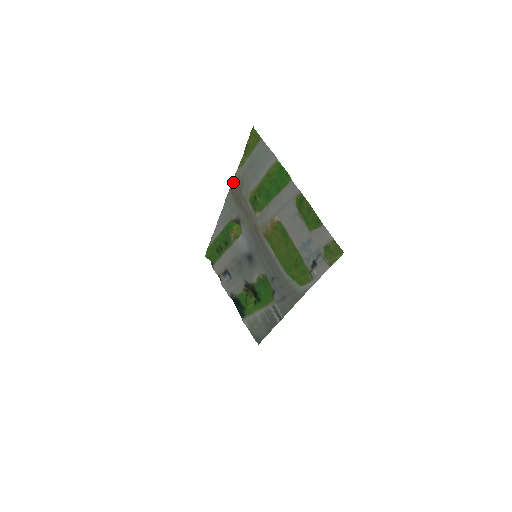
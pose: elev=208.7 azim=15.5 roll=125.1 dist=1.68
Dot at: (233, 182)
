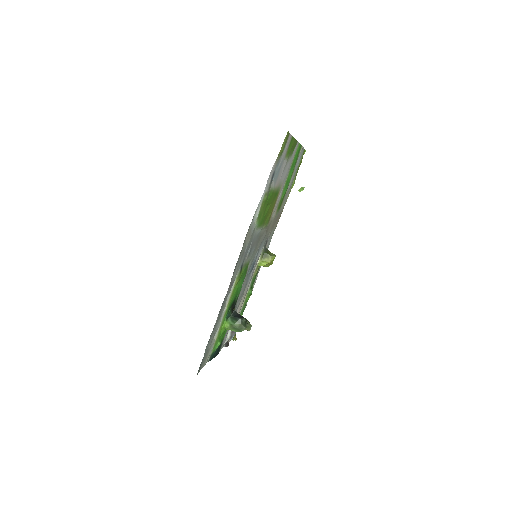
Dot at: occluded
